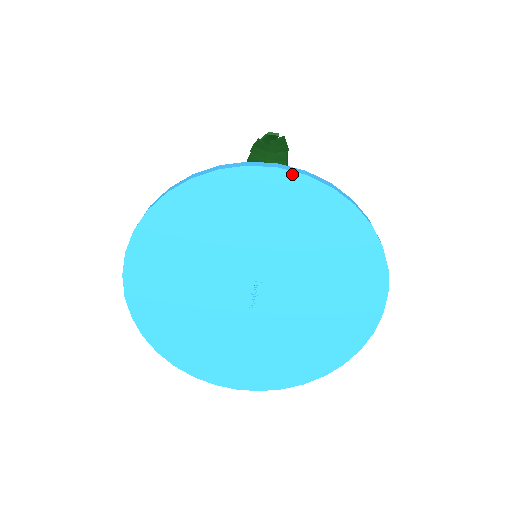
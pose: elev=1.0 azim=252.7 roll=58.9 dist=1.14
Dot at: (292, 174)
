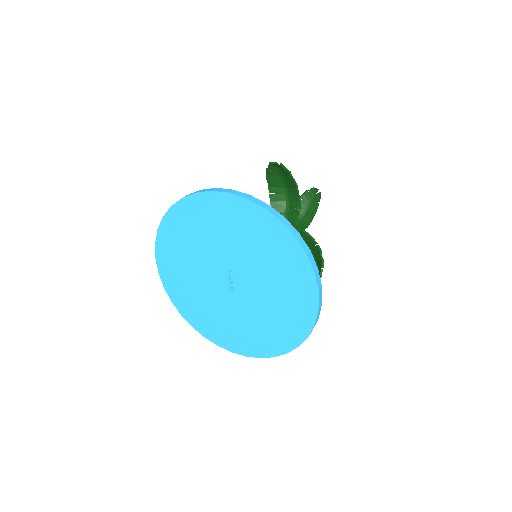
Dot at: (220, 194)
